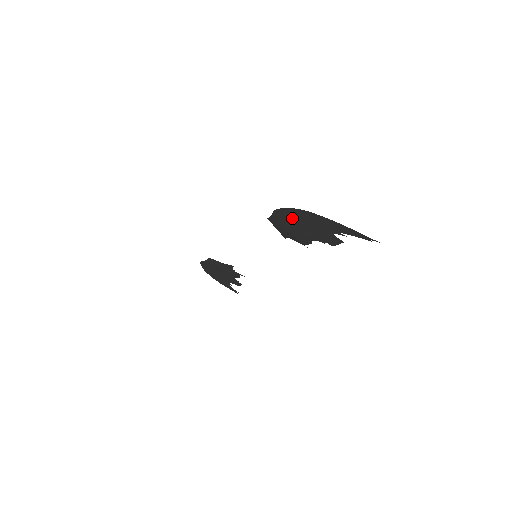
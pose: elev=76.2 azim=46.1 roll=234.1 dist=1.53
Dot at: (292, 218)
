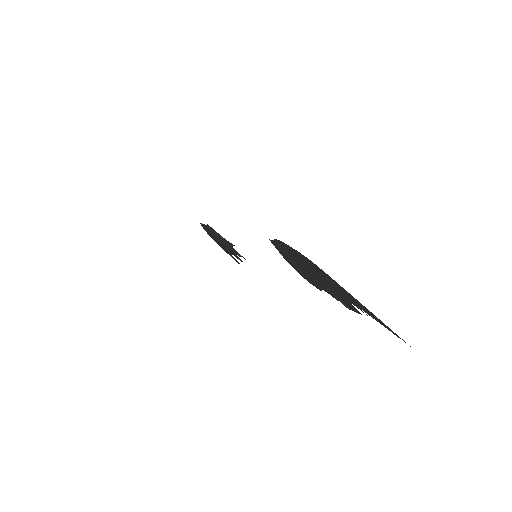
Dot at: (298, 259)
